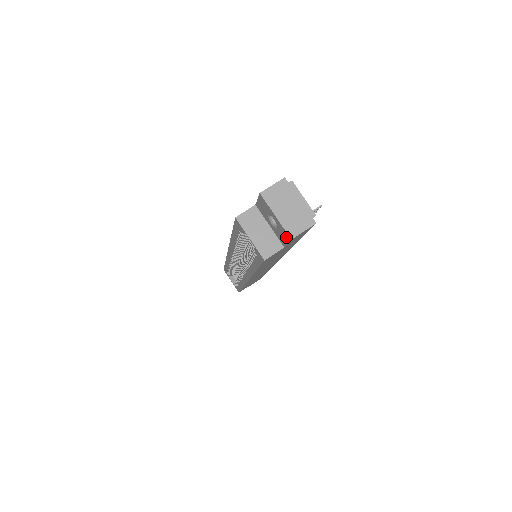
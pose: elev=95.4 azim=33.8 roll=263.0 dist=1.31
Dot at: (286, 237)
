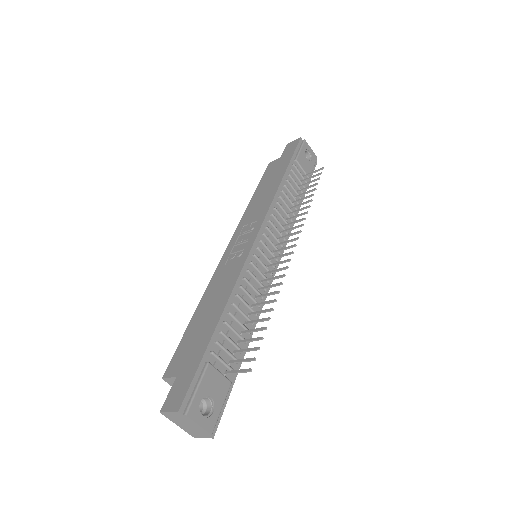
Dot at: occluded
